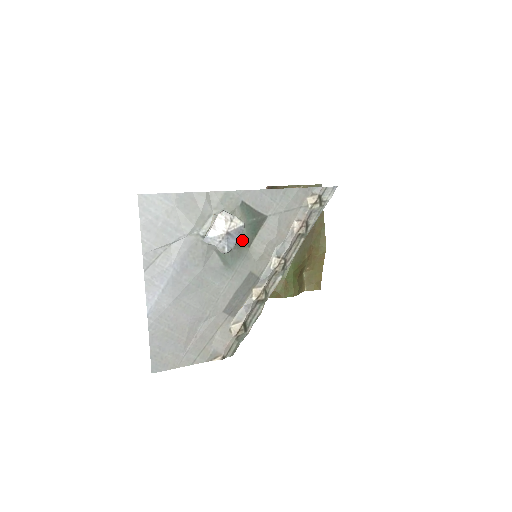
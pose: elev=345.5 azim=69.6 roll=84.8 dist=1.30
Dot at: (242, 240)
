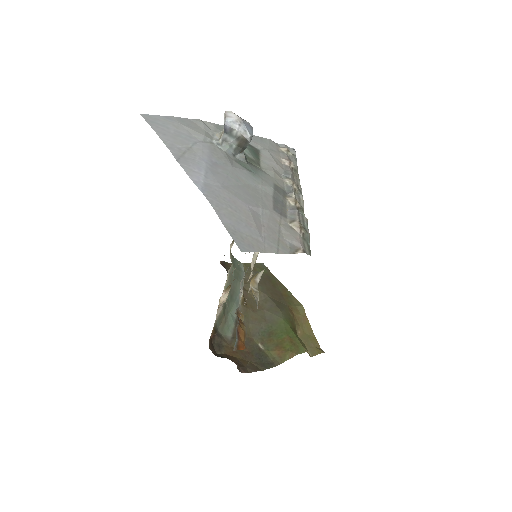
Dot at: (251, 159)
